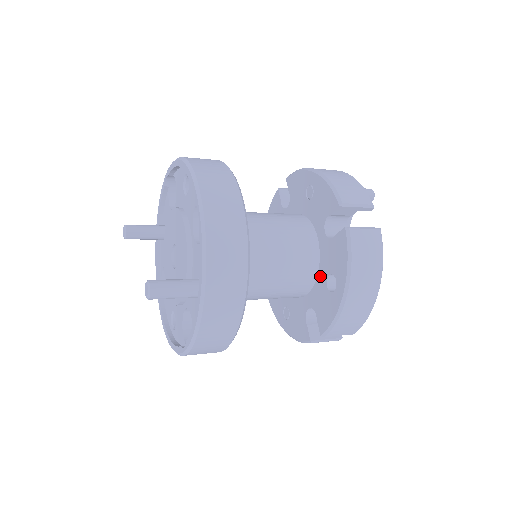
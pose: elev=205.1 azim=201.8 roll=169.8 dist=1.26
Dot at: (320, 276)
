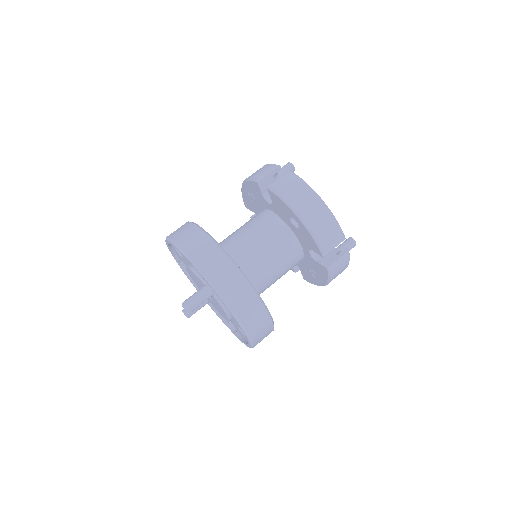
Dot at: (291, 228)
